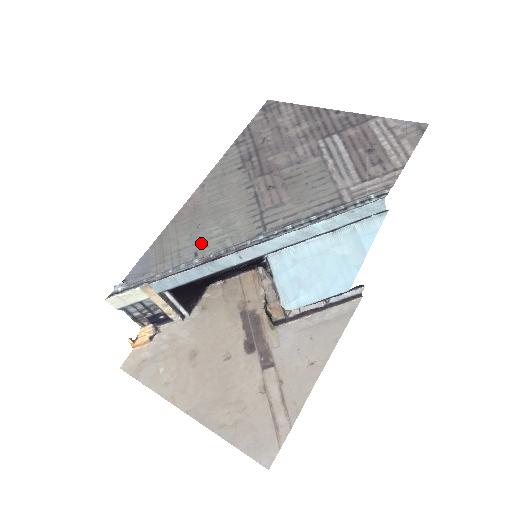
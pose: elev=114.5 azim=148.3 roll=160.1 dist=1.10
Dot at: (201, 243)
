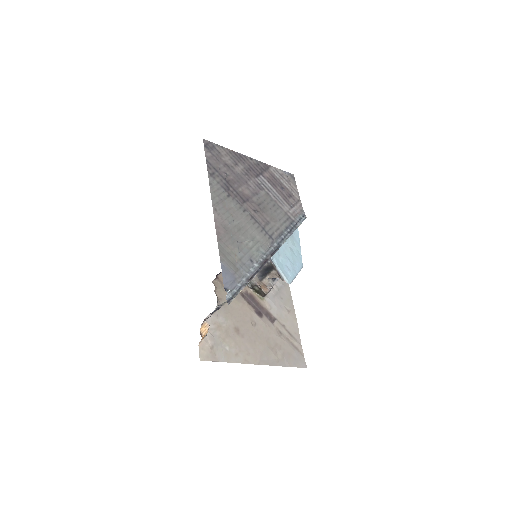
Dot at: (249, 253)
